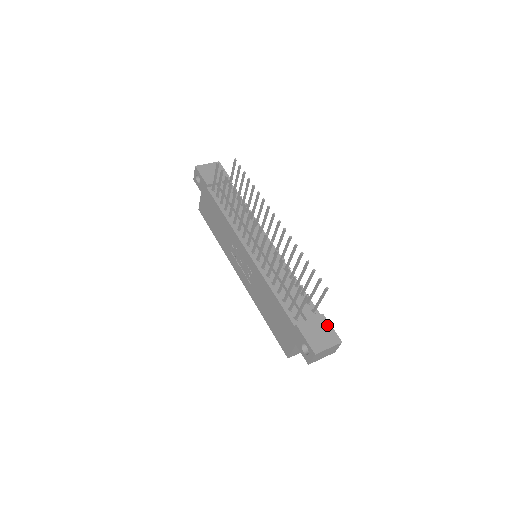
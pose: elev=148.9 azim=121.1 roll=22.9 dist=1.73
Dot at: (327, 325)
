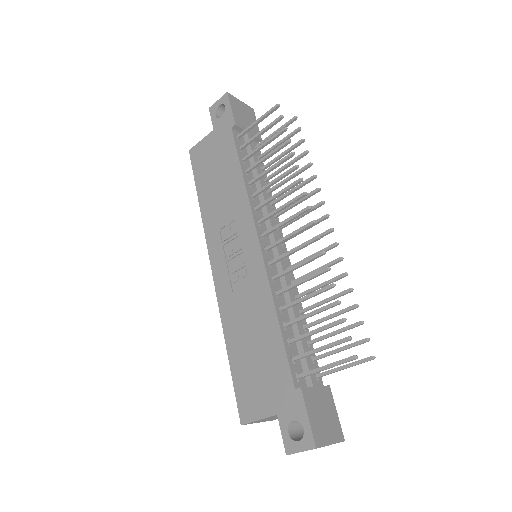
Dot at: (332, 406)
